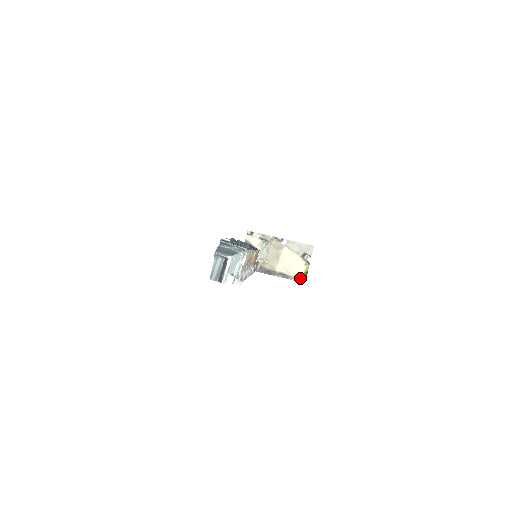
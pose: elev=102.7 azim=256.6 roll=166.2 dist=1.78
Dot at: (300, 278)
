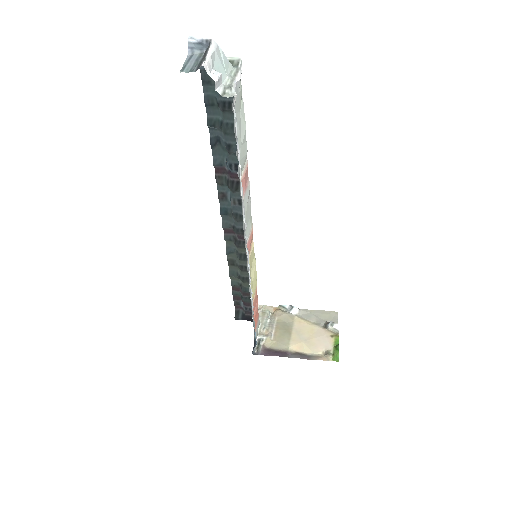
Dot at: (329, 355)
